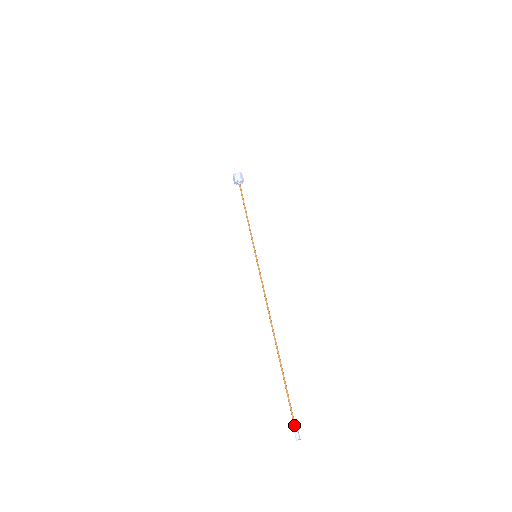
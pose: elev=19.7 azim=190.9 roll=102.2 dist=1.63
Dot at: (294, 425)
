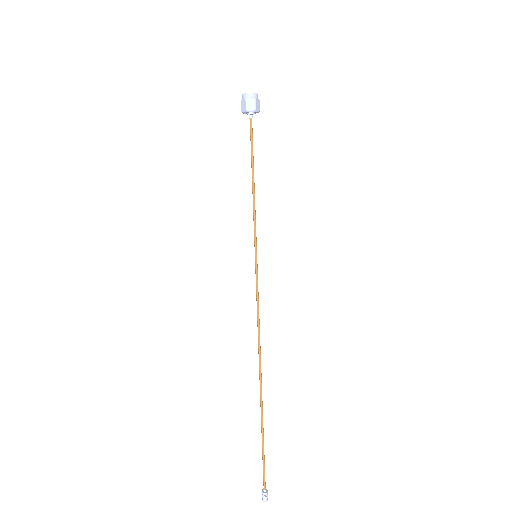
Dot at: (264, 485)
